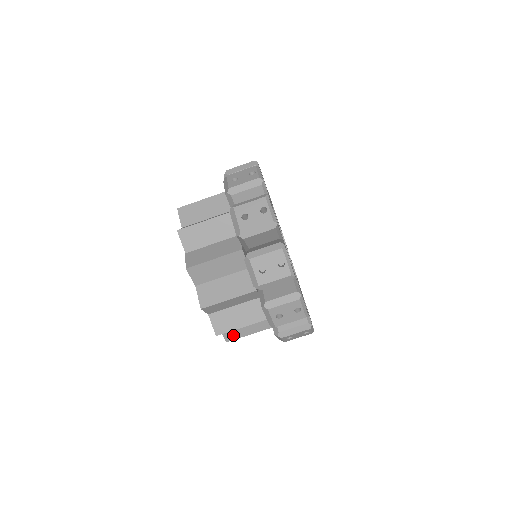
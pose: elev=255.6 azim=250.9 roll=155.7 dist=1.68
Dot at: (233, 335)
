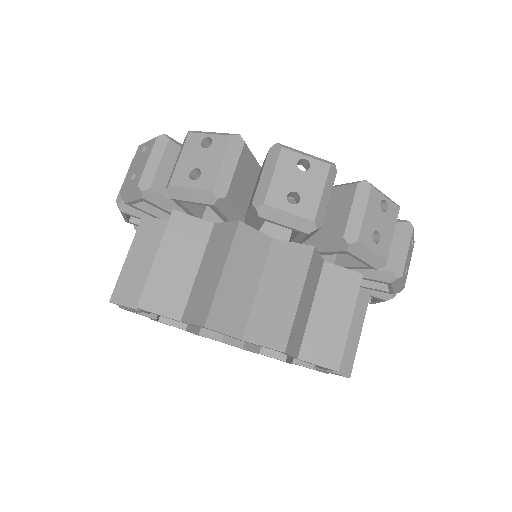
Dot at: (346, 359)
